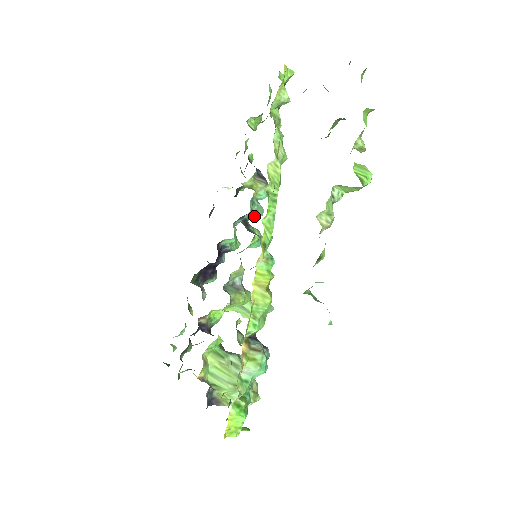
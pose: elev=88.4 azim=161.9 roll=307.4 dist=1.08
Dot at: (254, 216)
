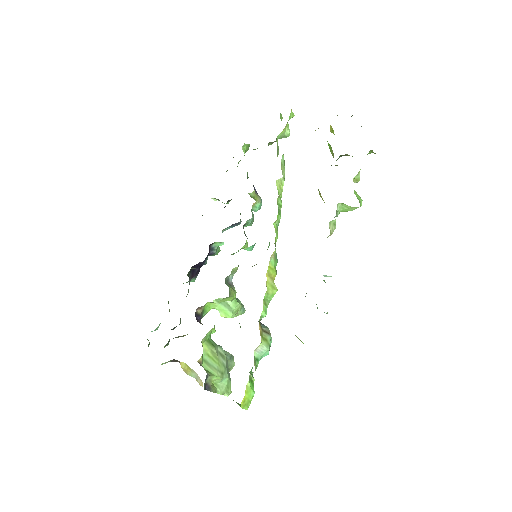
Dot at: (249, 224)
